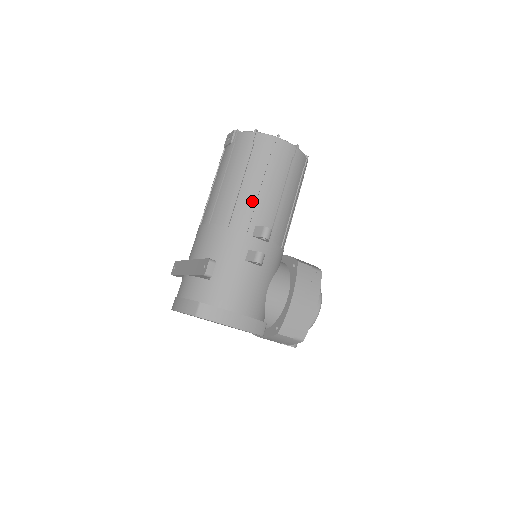
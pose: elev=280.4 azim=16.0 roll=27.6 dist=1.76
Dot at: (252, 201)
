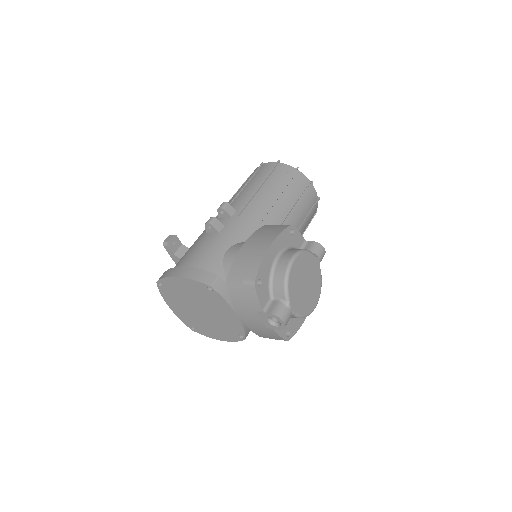
Dot at: occluded
